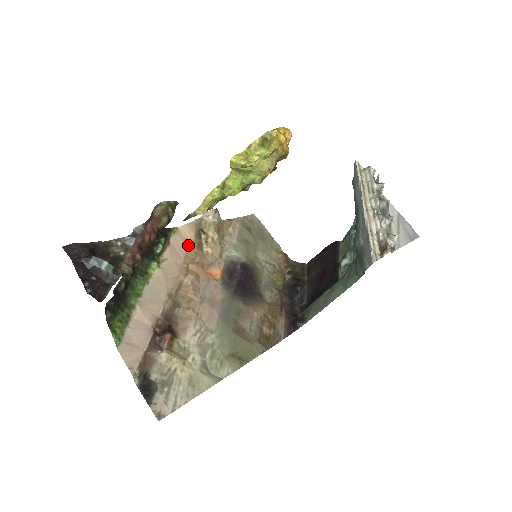
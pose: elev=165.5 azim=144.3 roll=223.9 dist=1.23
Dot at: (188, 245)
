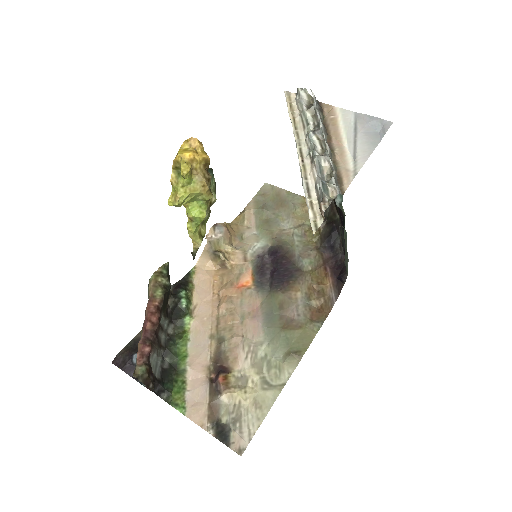
Dot at: (211, 274)
